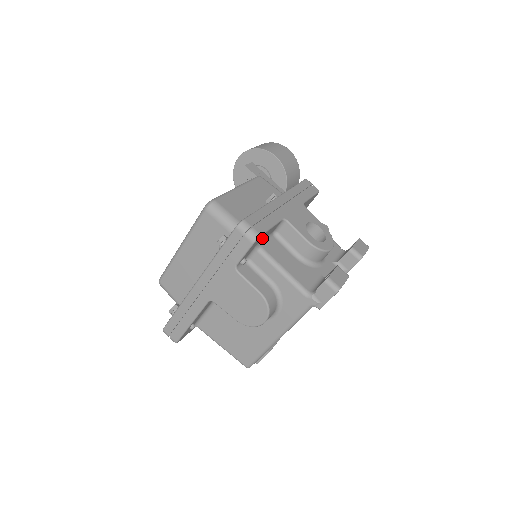
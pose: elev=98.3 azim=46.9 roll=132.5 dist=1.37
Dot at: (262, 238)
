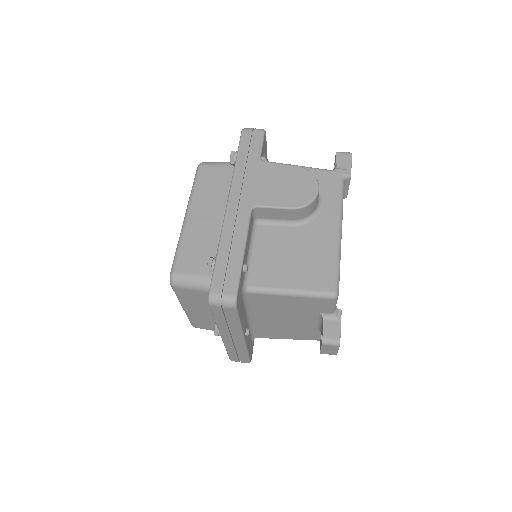
Dot at: (265, 152)
